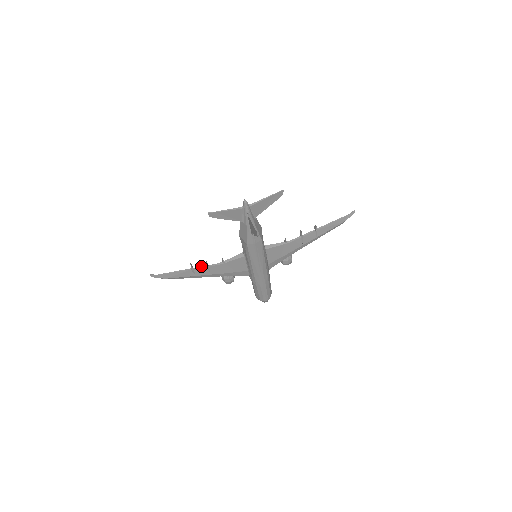
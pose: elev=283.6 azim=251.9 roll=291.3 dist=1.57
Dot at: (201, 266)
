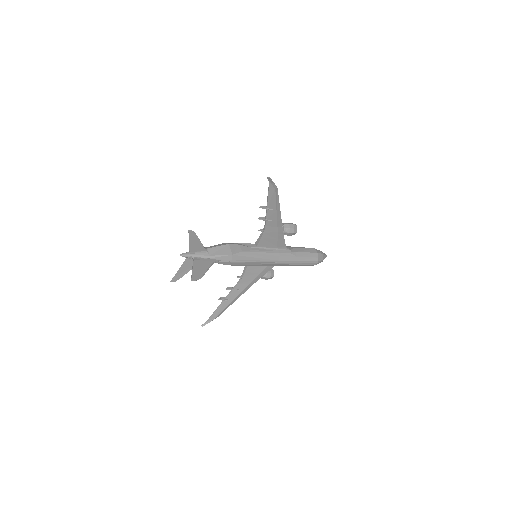
Dot at: (229, 293)
